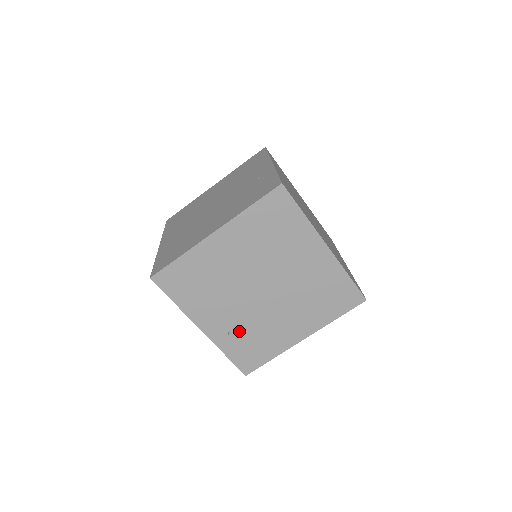
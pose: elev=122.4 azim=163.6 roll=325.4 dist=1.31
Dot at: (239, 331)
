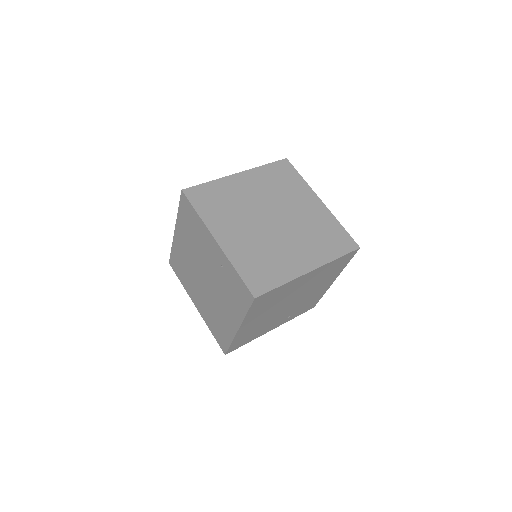
Dot at: (293, 313)
